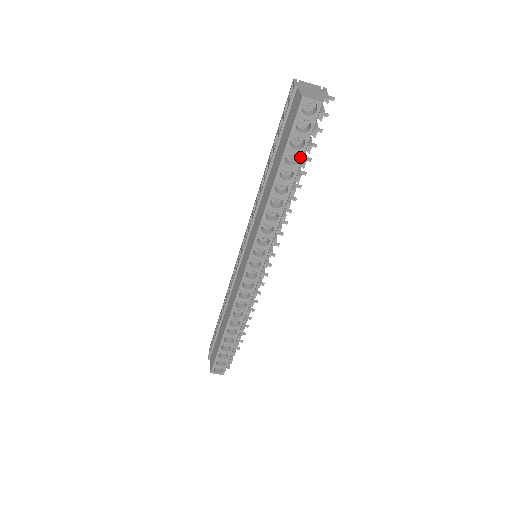
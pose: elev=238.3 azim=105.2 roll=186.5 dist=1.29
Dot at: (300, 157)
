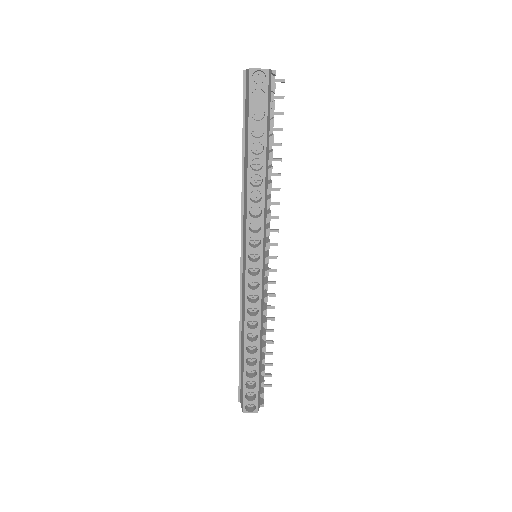
Dot at: (264, 127)
